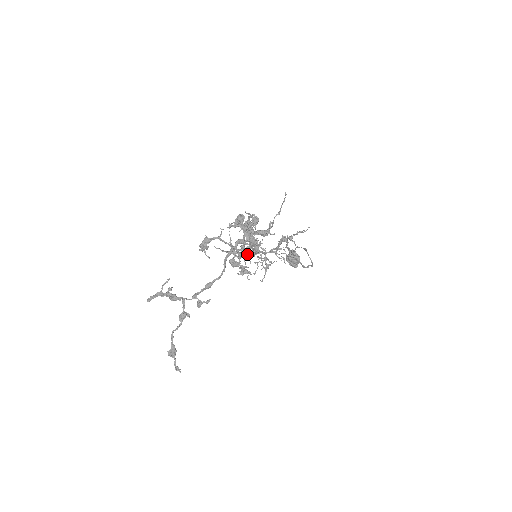
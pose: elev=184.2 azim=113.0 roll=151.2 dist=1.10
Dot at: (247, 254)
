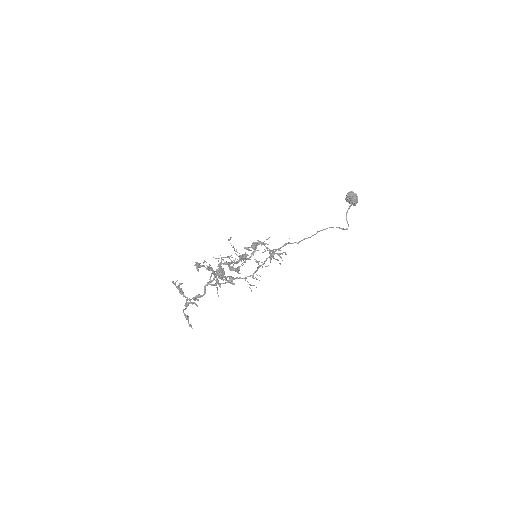
Dot at: occluded
